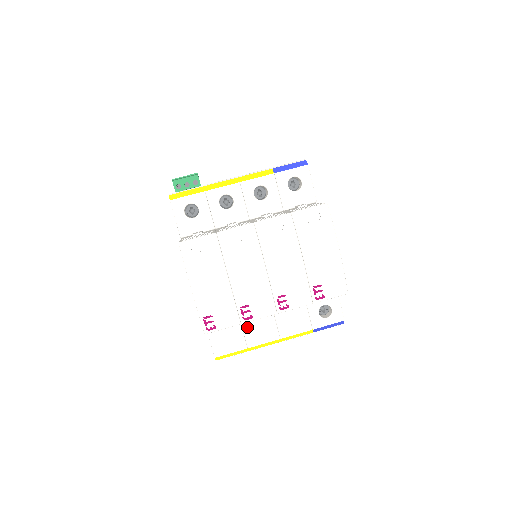
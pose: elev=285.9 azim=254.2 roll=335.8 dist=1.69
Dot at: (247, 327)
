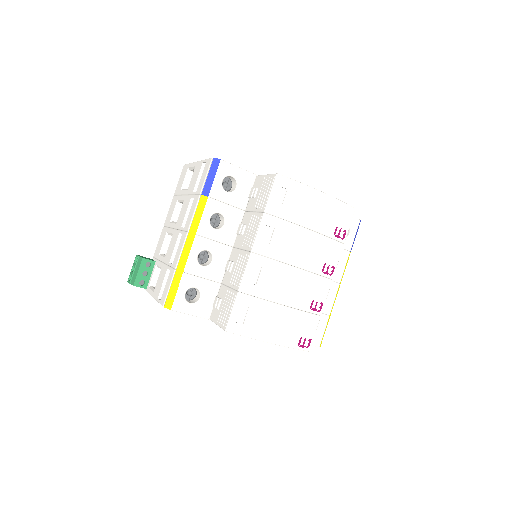
Dot at: occluded
